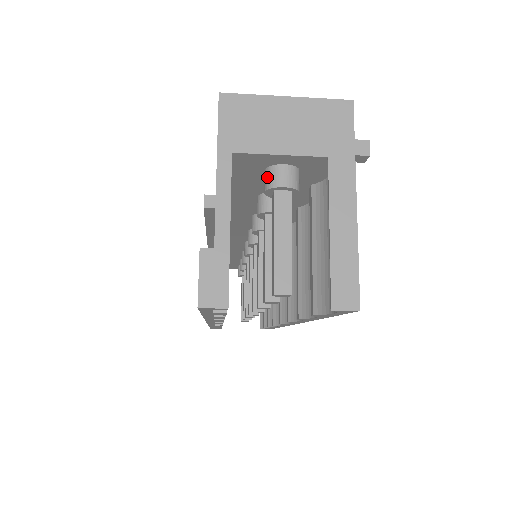
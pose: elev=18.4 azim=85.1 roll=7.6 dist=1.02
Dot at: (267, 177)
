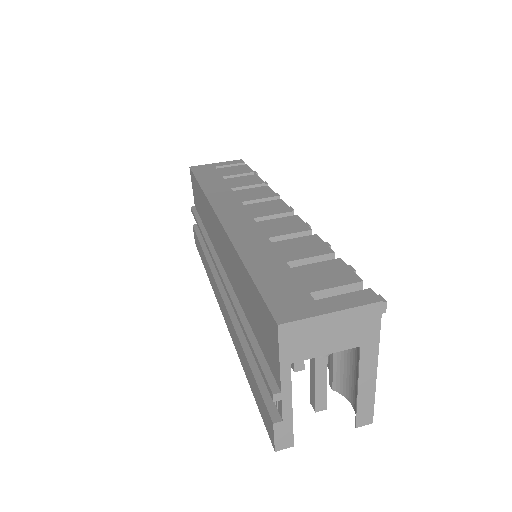
Dot at: occluded
